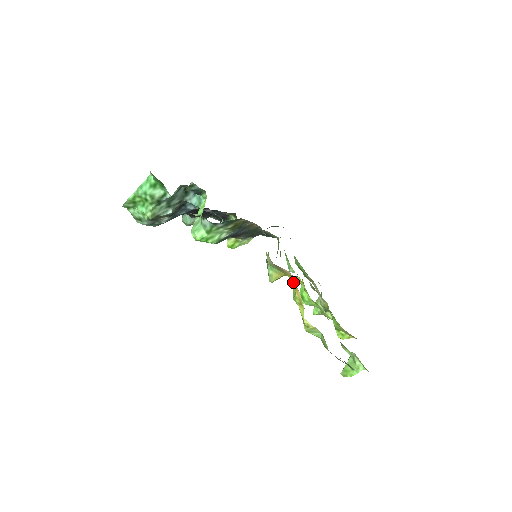
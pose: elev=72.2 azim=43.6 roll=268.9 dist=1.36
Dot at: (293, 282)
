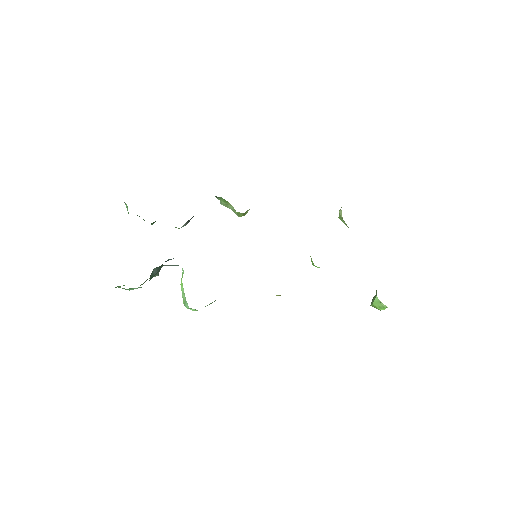
Dot at: occluded
